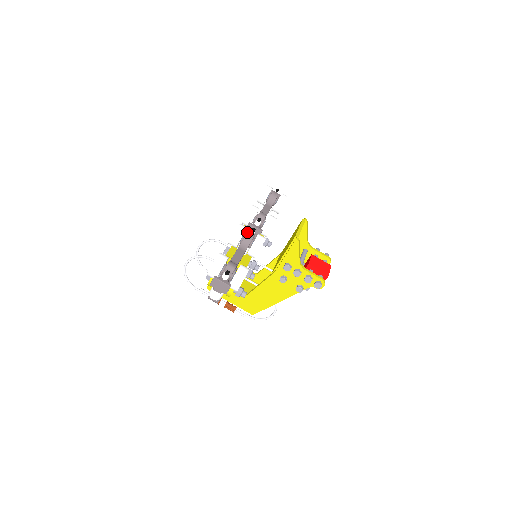
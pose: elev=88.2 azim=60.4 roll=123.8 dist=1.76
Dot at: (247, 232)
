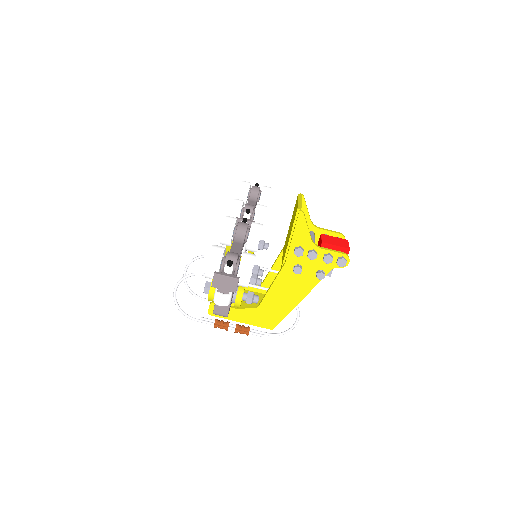
Dot at: (238, 222)
